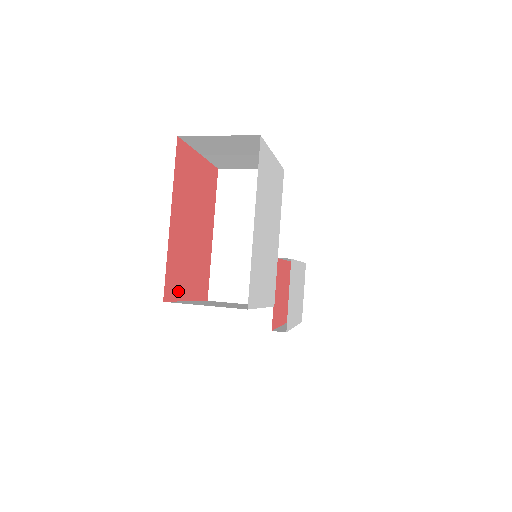
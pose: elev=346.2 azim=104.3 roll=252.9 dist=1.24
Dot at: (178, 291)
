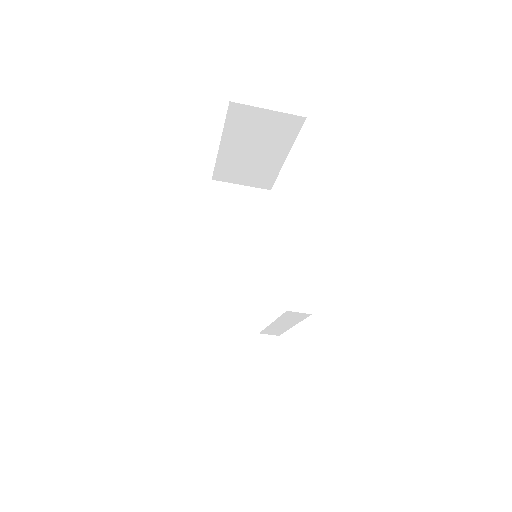
Dot at: occluded
